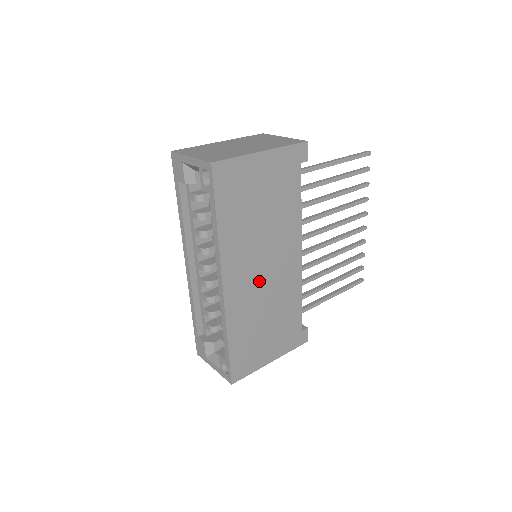
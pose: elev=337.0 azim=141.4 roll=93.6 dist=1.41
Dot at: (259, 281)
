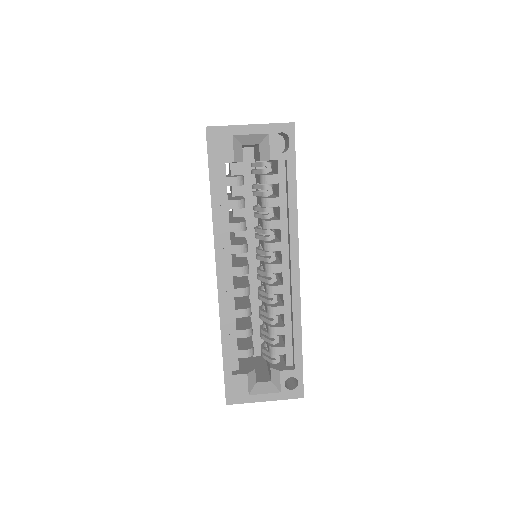
Dot at: occluded
